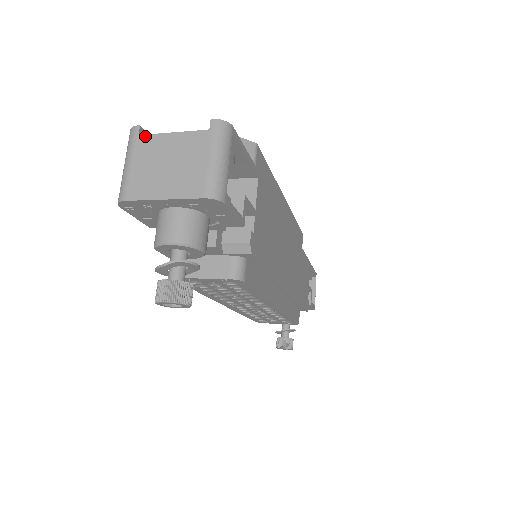
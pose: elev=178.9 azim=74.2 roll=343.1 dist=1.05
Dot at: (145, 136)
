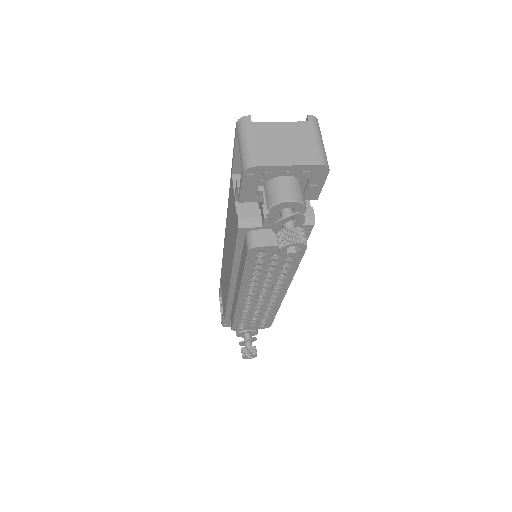
Dot at: (258, 123)
